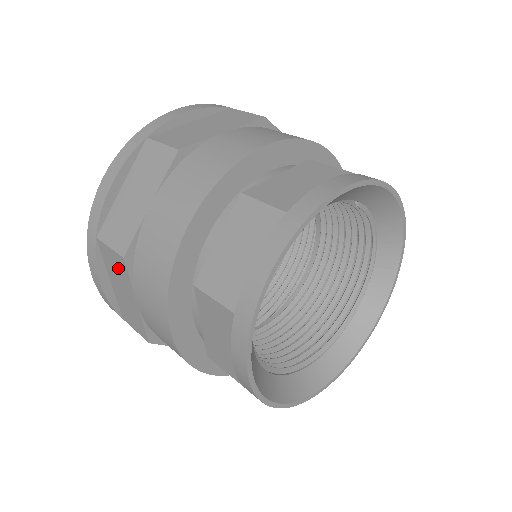
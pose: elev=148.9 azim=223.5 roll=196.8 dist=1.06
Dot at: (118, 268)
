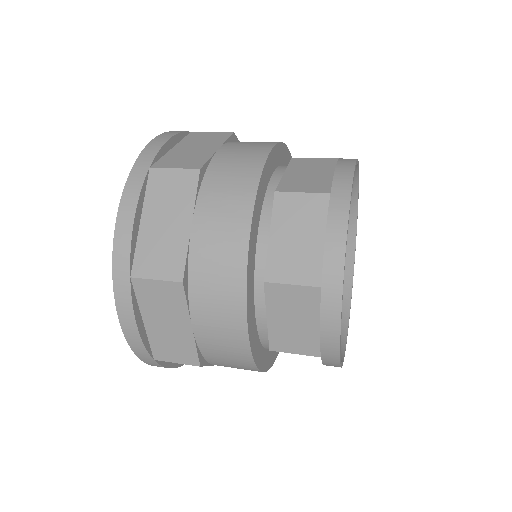
Dot at: occluded
